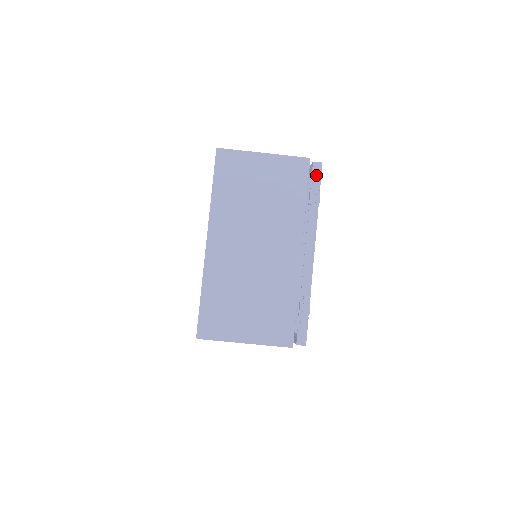
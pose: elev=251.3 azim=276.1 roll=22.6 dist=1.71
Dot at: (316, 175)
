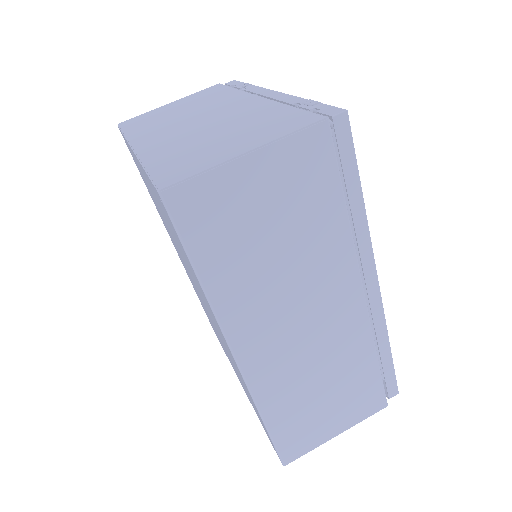
Dot at: (234, 83)
